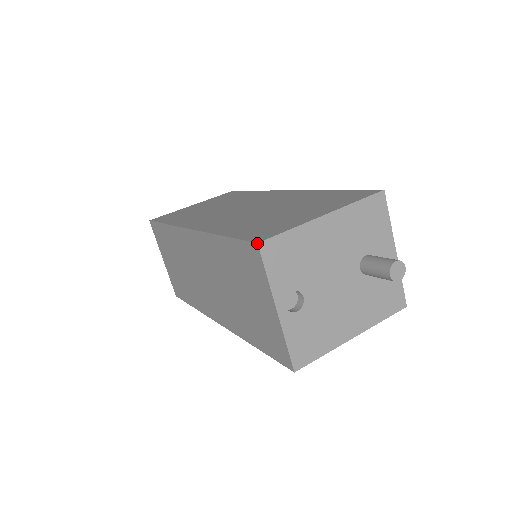
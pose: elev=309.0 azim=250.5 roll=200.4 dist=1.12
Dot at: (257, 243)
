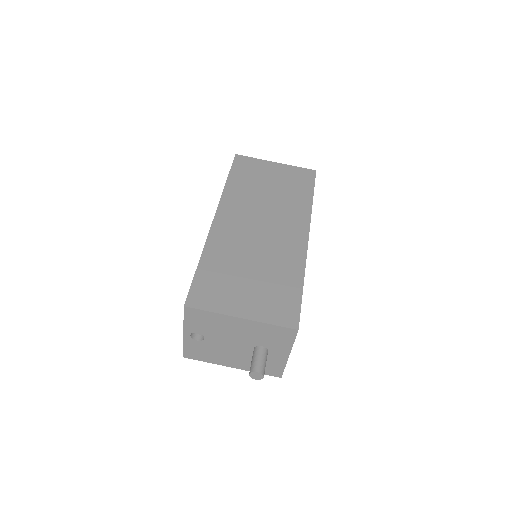
Dot at: (184, 306)
